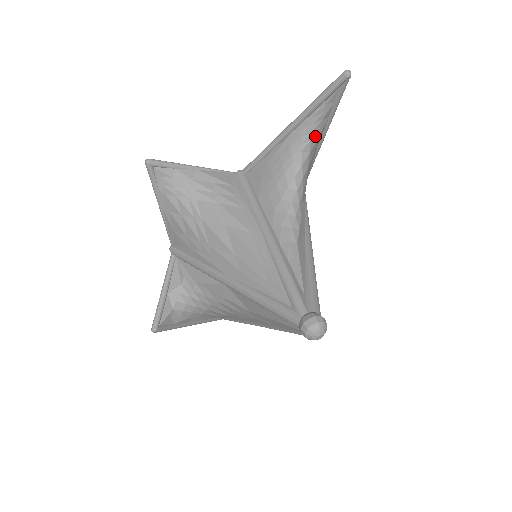
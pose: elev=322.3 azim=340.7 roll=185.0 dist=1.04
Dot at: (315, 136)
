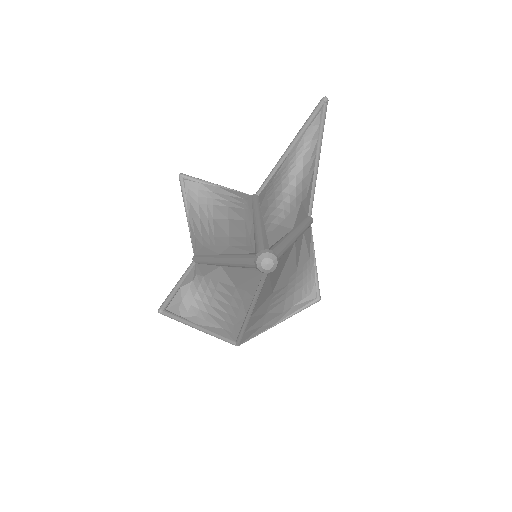
Dot at: (307, 154)
